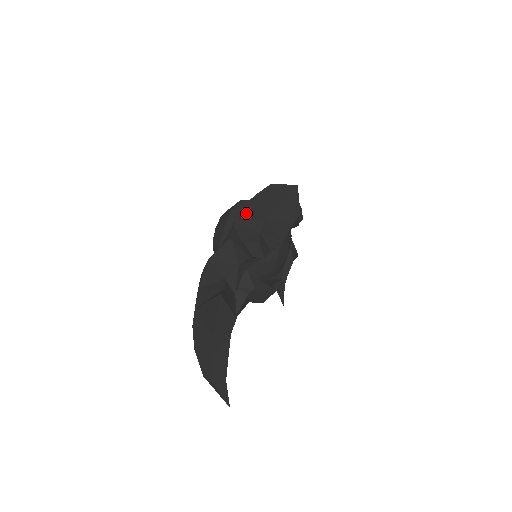
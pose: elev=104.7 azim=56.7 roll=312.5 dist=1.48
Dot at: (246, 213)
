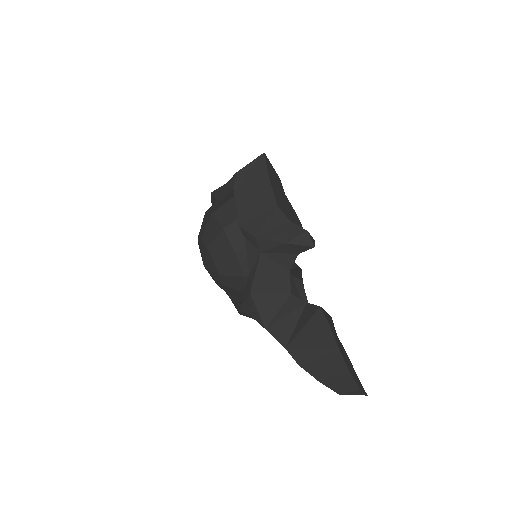
Dot at: (251, 217)
